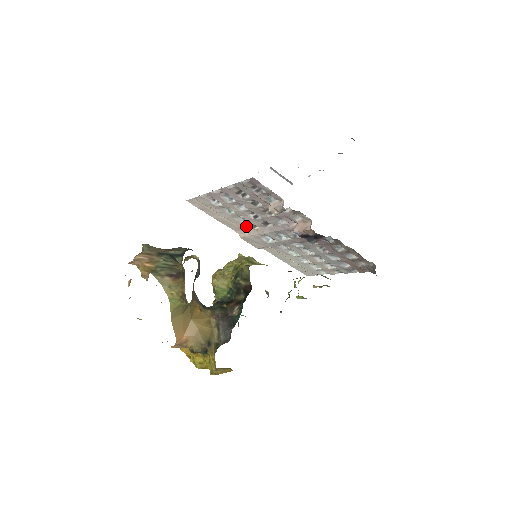
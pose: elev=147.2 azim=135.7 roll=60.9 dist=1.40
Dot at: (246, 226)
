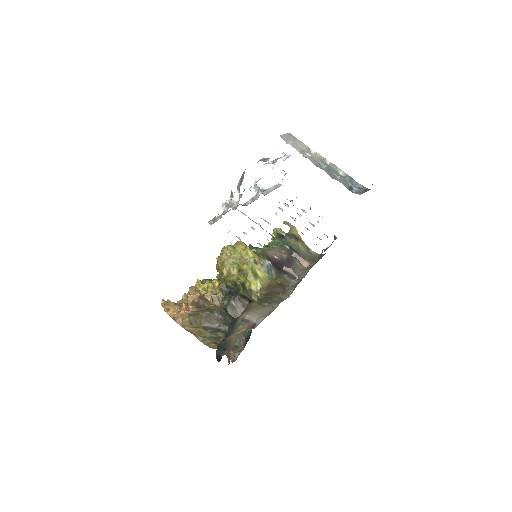
Dot at: occluded
